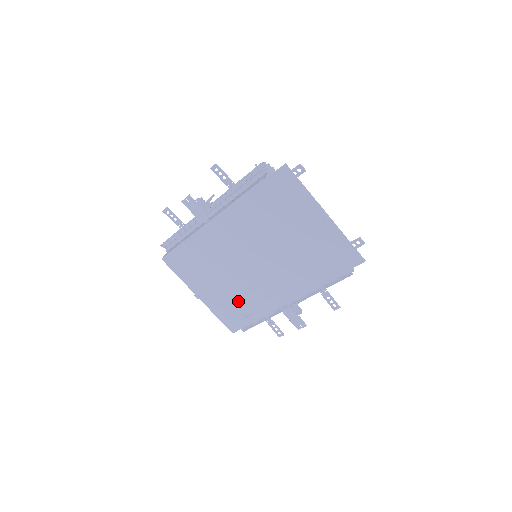
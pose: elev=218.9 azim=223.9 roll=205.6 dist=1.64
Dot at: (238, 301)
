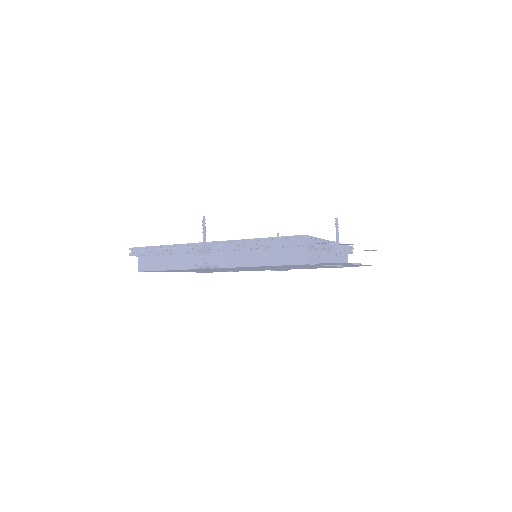
Dot at: occluded
